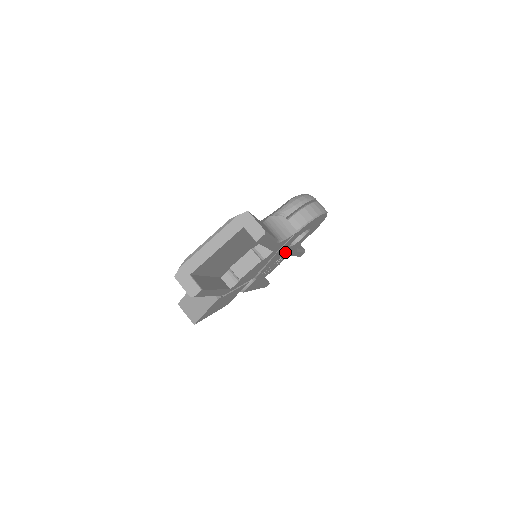
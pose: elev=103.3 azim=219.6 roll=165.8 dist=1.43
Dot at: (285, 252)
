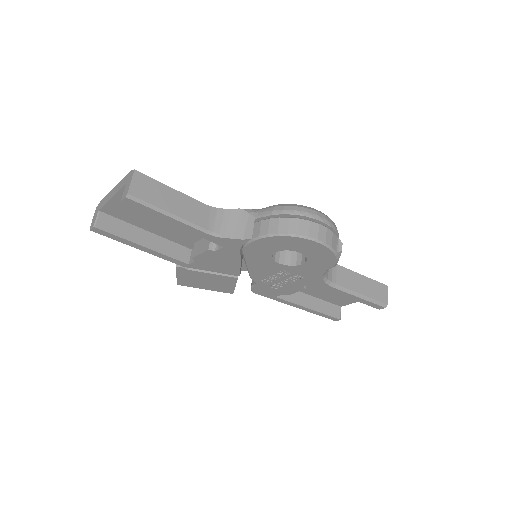
Dot at: (282, 269)
